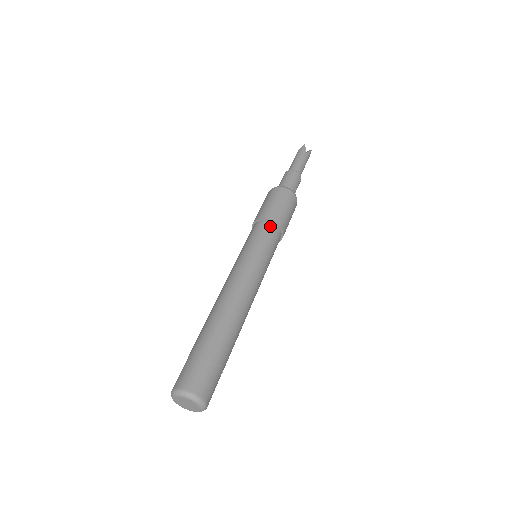
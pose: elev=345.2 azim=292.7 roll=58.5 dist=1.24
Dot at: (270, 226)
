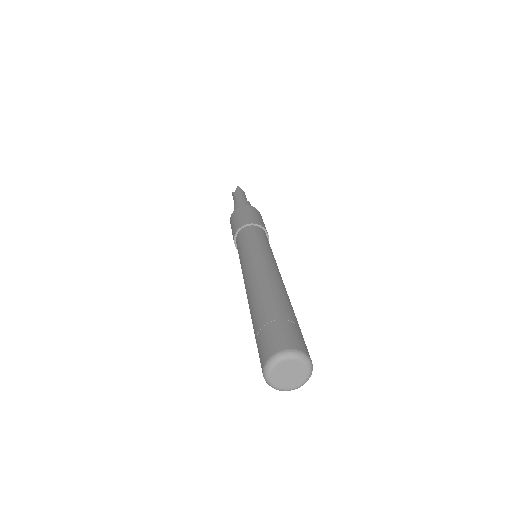
Dot at: (260, 229)
